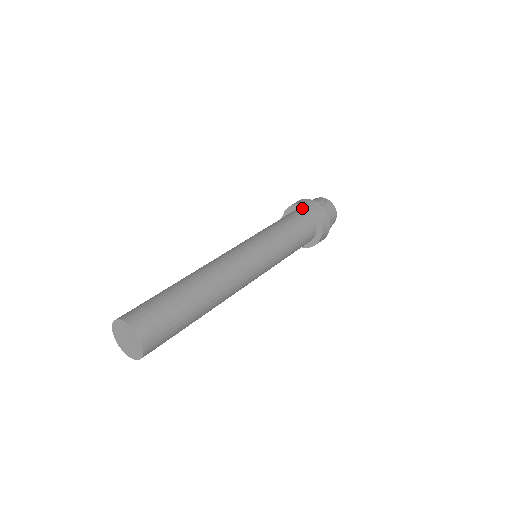
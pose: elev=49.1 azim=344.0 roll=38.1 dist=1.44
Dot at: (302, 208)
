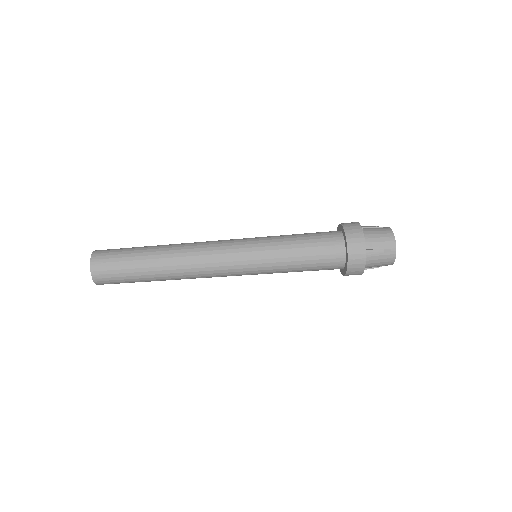
Dot at: (339, 228)
